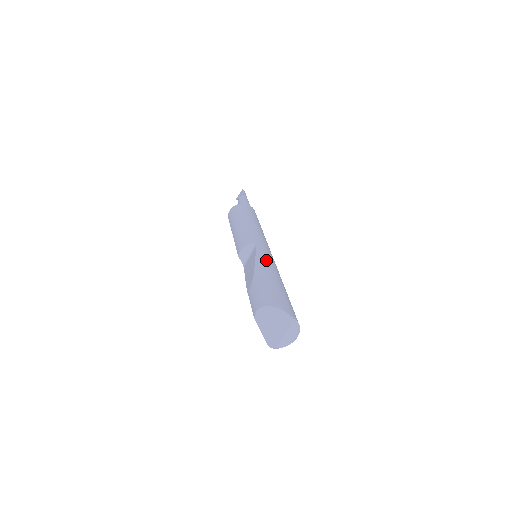
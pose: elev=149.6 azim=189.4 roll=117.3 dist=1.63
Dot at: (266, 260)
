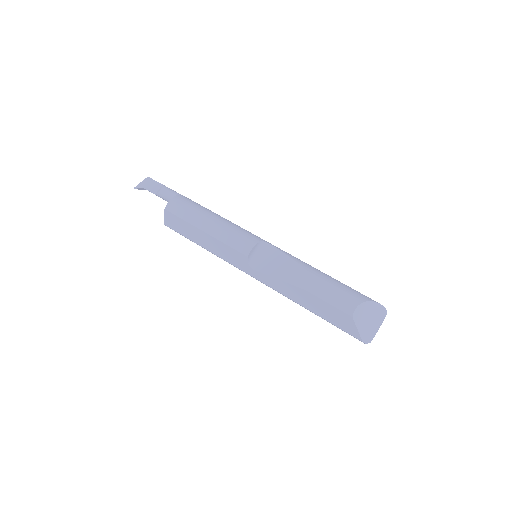
Dot at: occluded
